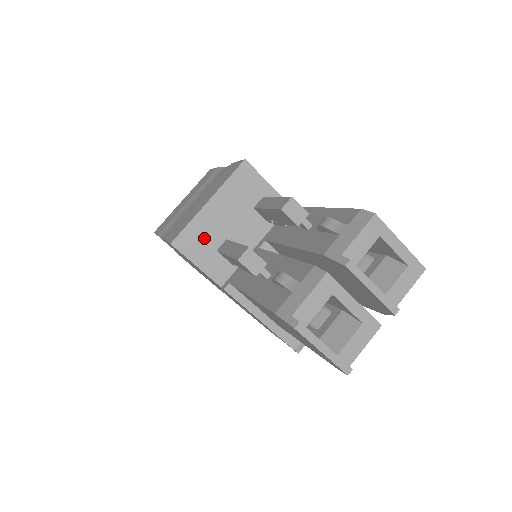
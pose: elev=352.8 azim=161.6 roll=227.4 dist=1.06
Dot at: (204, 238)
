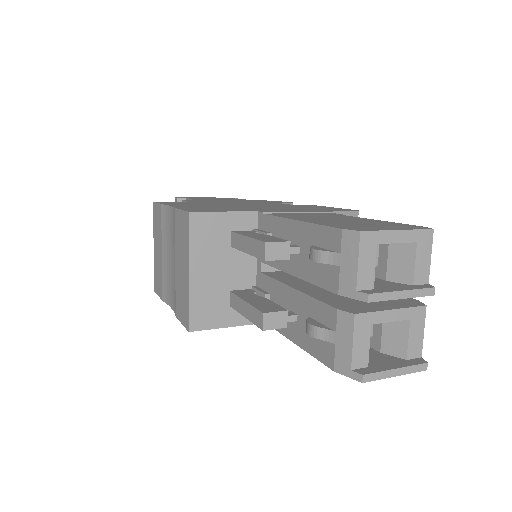
Dot at: (210, 303)
